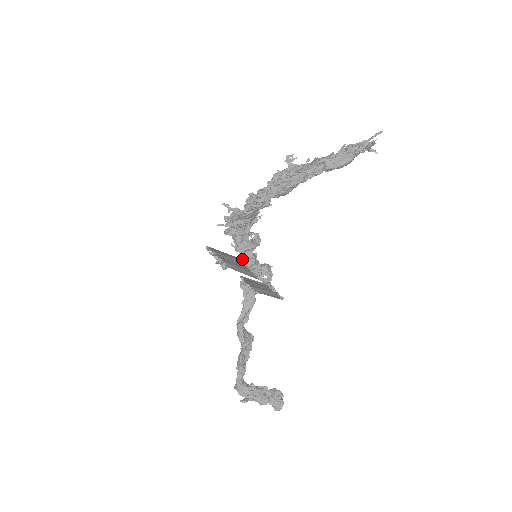
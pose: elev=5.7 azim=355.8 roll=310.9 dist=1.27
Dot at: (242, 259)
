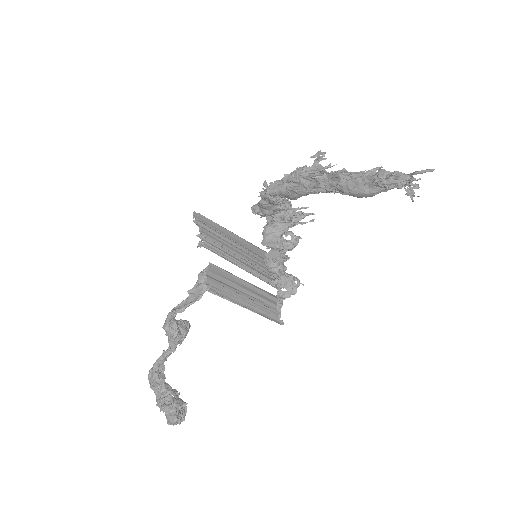
Dot at: (266, 255)
